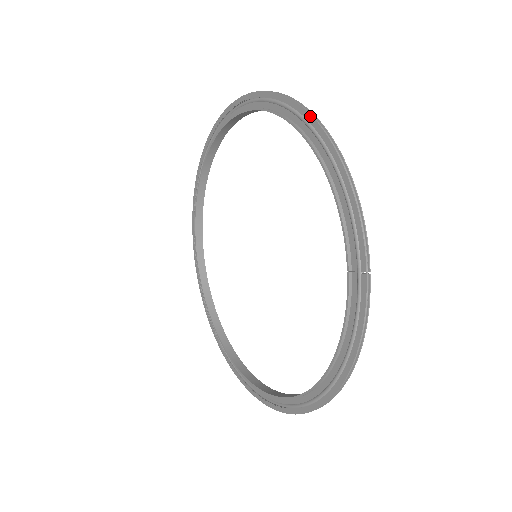
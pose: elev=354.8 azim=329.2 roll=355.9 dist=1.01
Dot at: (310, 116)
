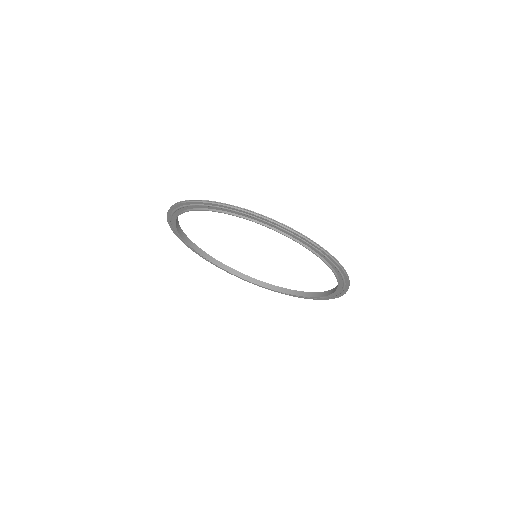
Dot at: (233, 209)
